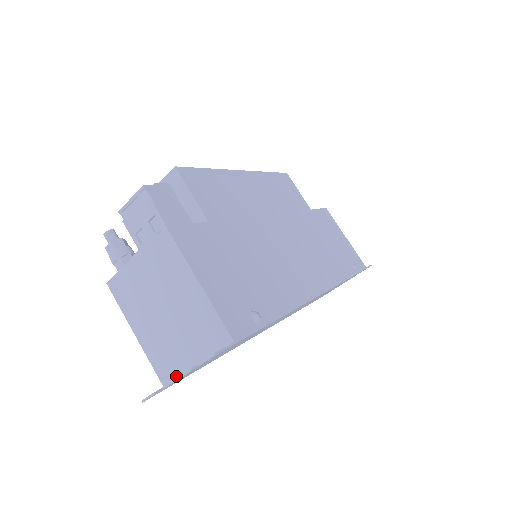
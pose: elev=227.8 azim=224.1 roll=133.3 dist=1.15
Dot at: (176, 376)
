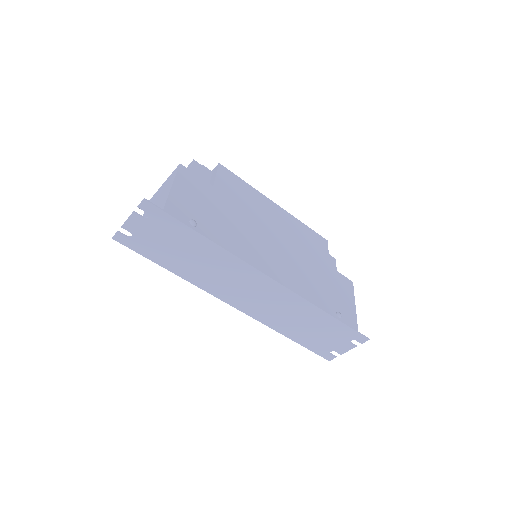
Dot at: (137, 239)
